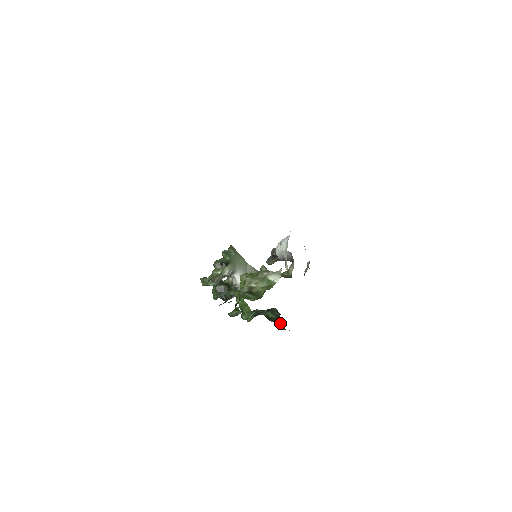
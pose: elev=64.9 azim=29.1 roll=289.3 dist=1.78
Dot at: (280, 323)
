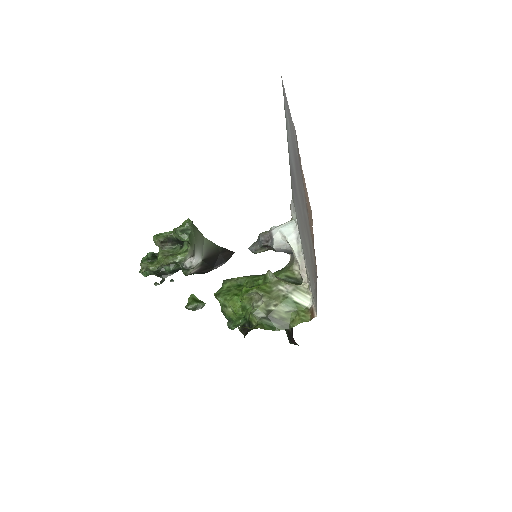
Dot at: (292, 339)
